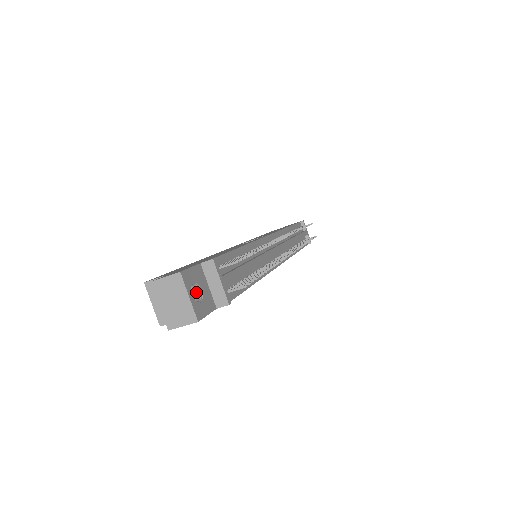
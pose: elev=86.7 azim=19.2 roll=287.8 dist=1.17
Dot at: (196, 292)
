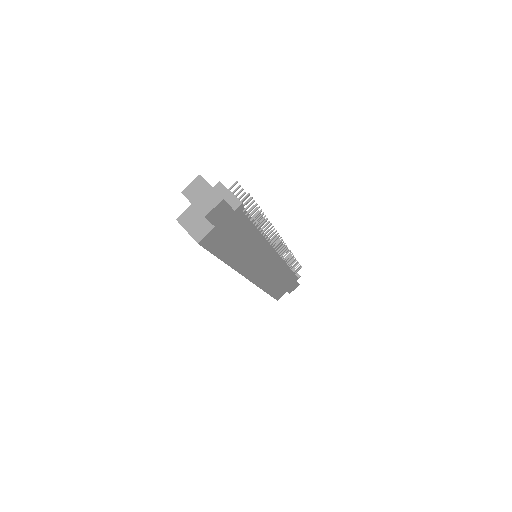
Dot at: occluded
